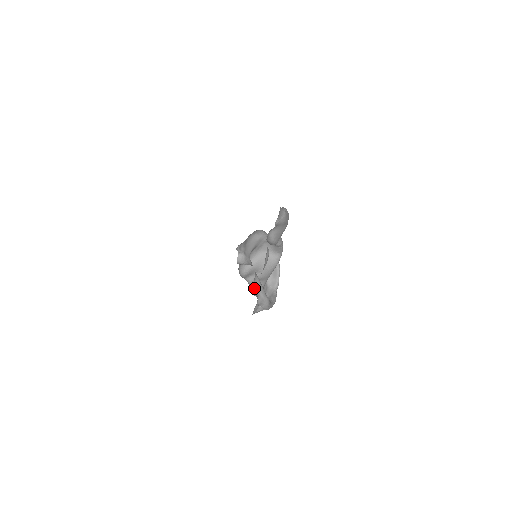
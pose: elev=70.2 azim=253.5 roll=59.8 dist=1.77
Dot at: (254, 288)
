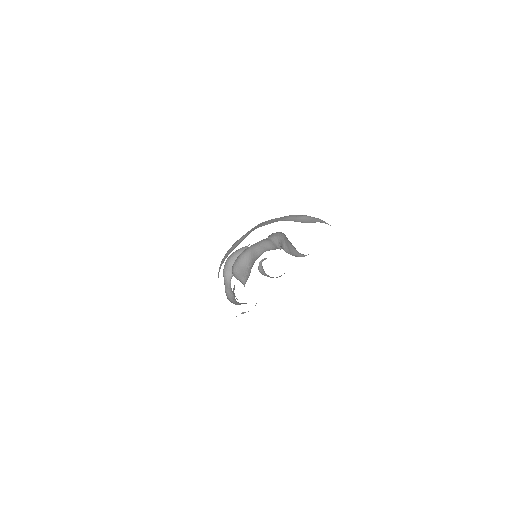
Dot at: occluded
